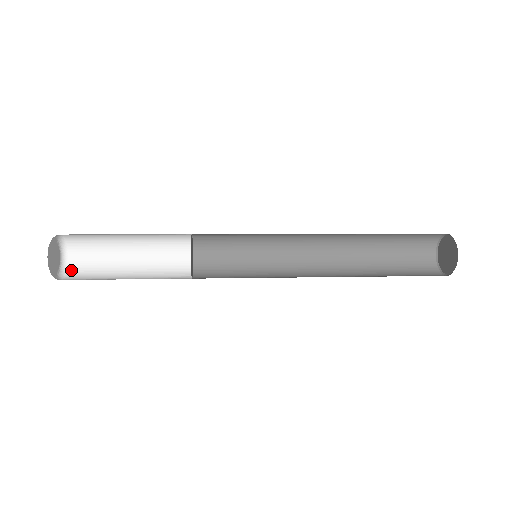
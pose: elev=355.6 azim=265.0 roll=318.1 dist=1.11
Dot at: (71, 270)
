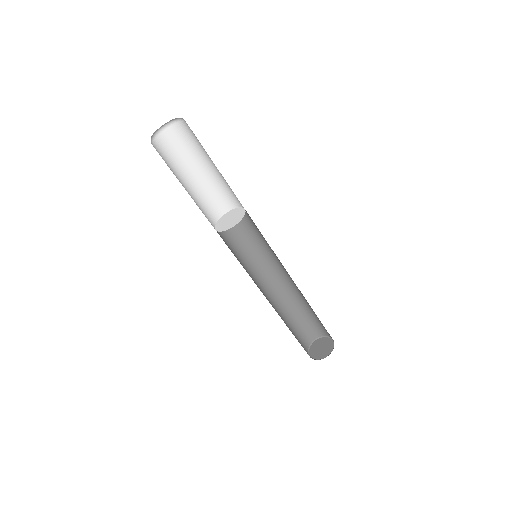
Dot at: occluded
